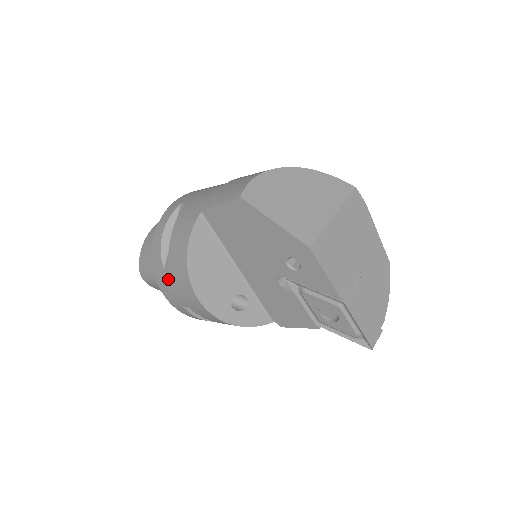
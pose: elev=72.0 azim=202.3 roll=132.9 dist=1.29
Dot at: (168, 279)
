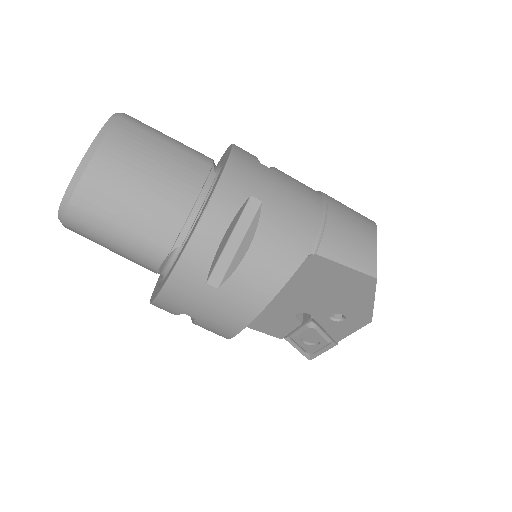
Dot at: (204, 295)
